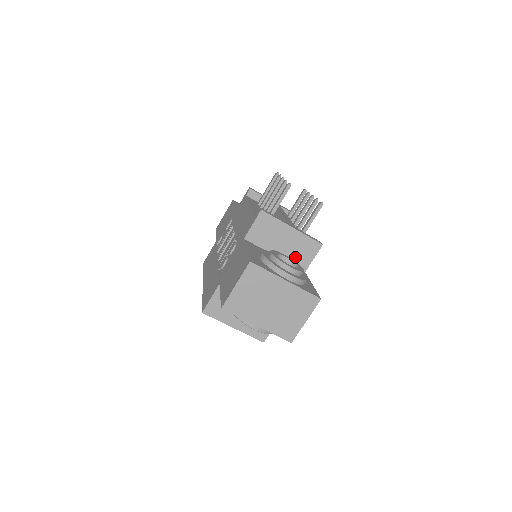
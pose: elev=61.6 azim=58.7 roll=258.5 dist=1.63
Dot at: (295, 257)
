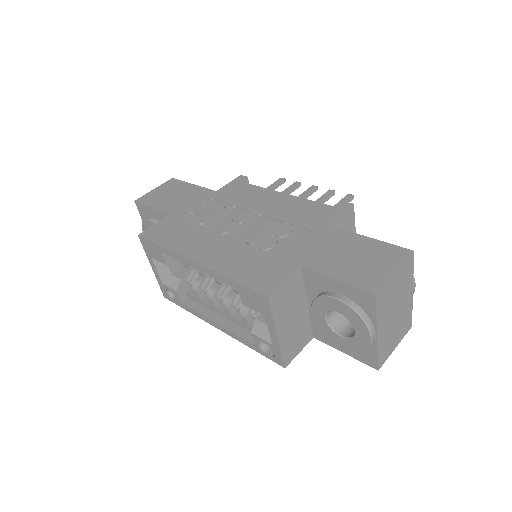
Dot at: occluded
